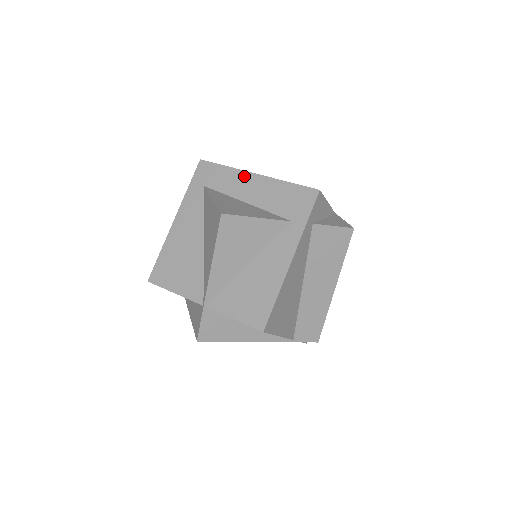
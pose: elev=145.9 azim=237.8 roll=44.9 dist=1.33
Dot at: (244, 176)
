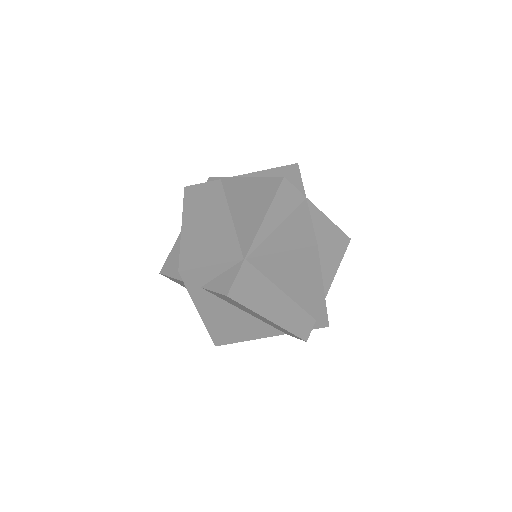
Dot at: occluded
